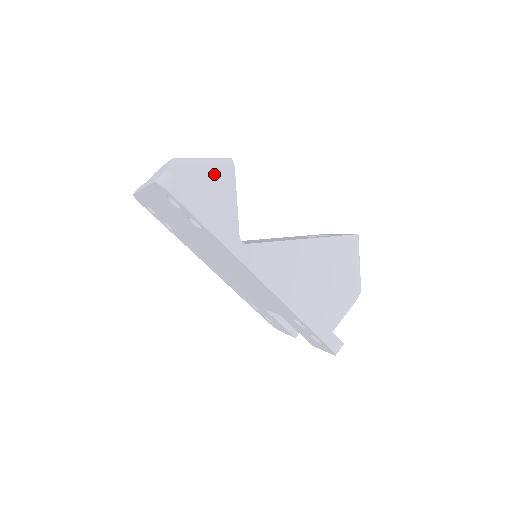
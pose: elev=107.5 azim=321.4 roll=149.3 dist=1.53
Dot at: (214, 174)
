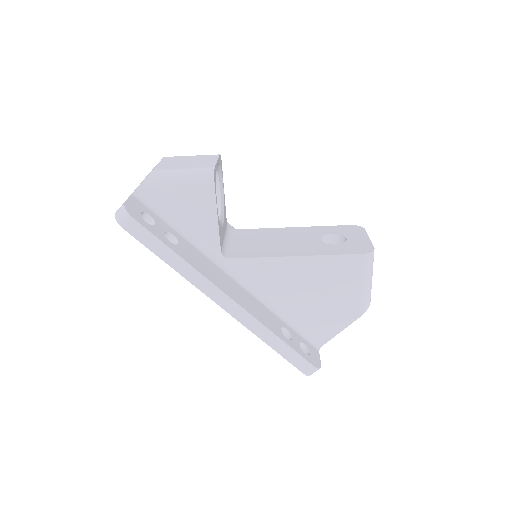
Dot at: (191, 191)
